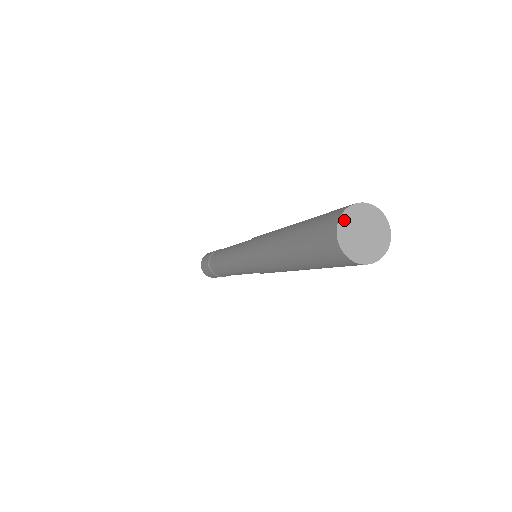
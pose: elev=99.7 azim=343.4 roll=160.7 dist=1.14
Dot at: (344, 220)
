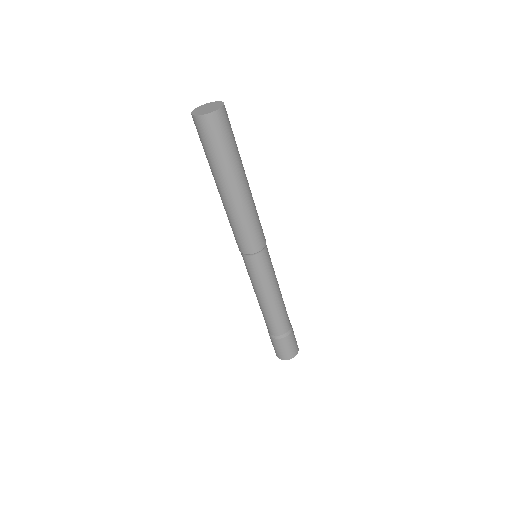
Dot at: (203, 106)
